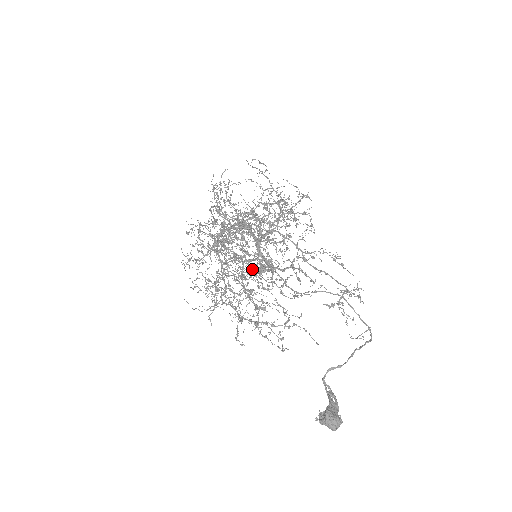
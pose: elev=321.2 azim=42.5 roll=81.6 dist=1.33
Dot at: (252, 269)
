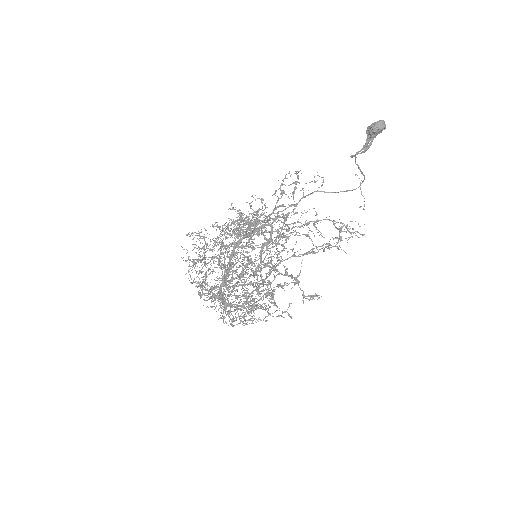
Dot at: (260, 252)
